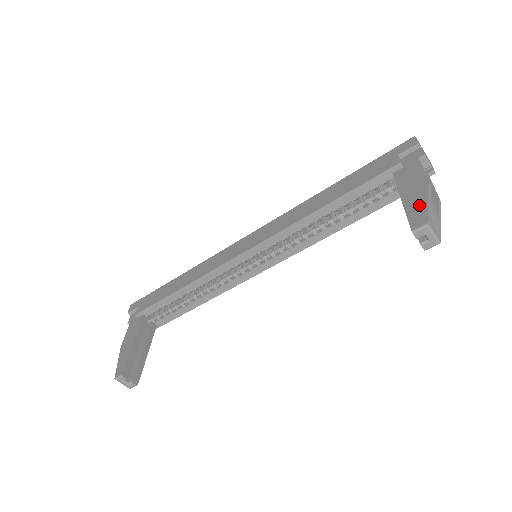
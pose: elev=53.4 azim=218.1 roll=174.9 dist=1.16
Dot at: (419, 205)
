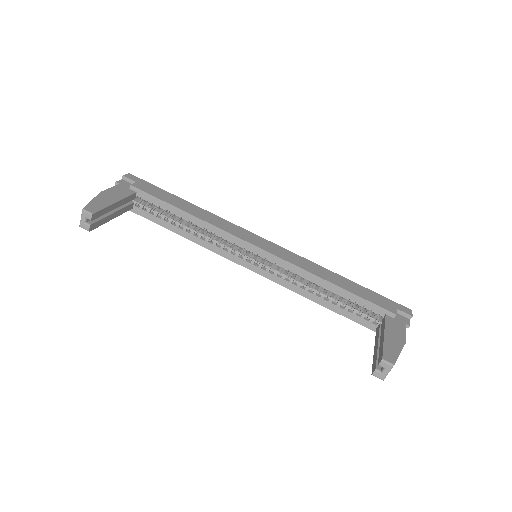
Dot at: (394, 350)
